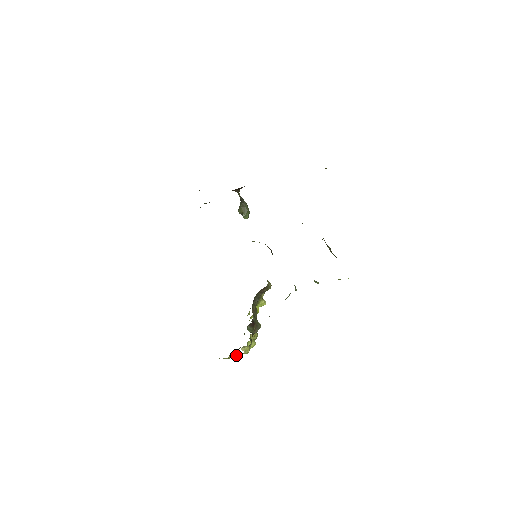
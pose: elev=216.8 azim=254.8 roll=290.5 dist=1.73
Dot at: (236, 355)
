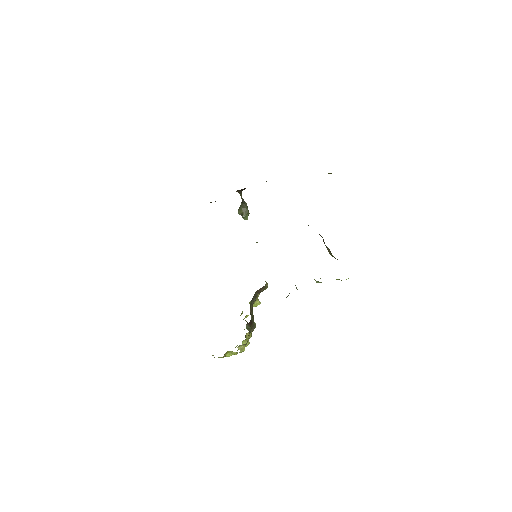
Dot at: (230, 354)
